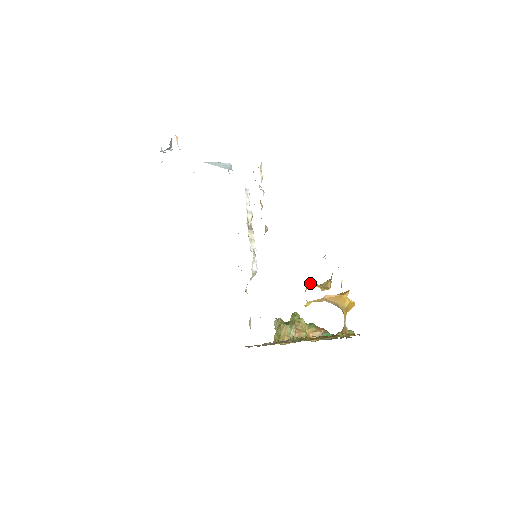
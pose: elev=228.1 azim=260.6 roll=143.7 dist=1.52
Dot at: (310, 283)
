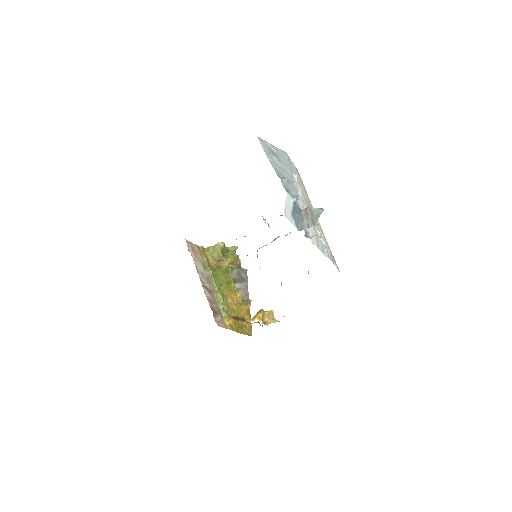
Dot at: (262, 313)
